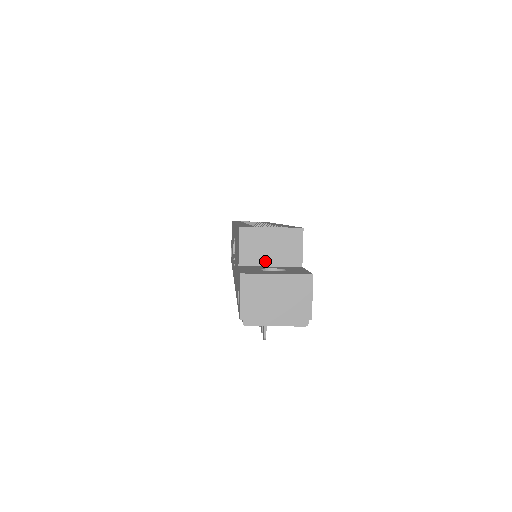
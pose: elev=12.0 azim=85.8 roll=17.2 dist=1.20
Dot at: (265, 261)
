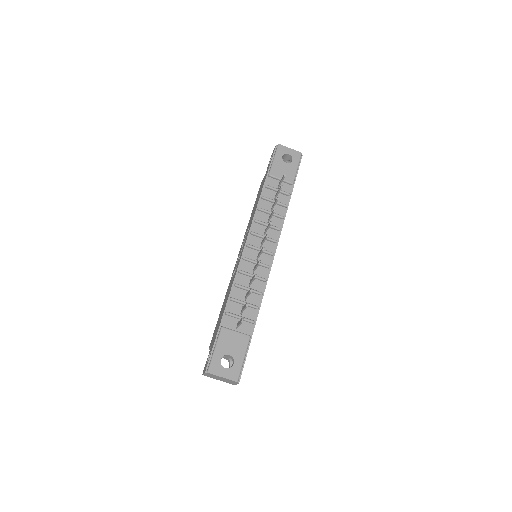
Dot at: occluded
